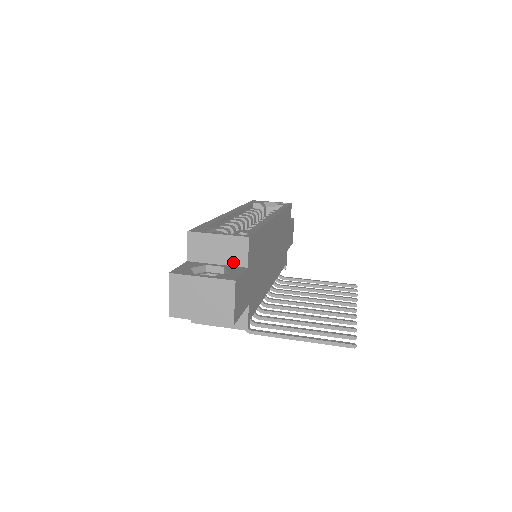
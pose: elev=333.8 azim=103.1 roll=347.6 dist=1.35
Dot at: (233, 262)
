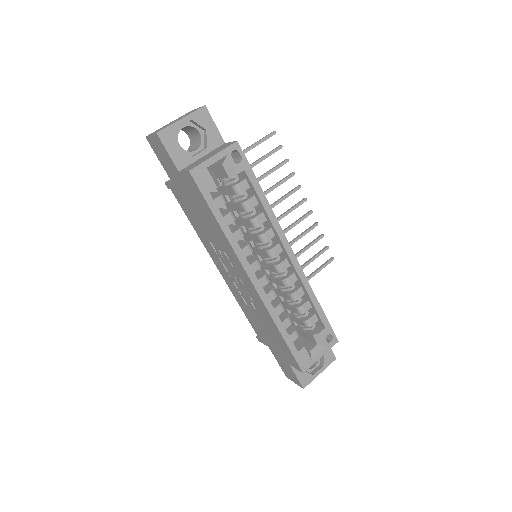
Dot at: occluded
